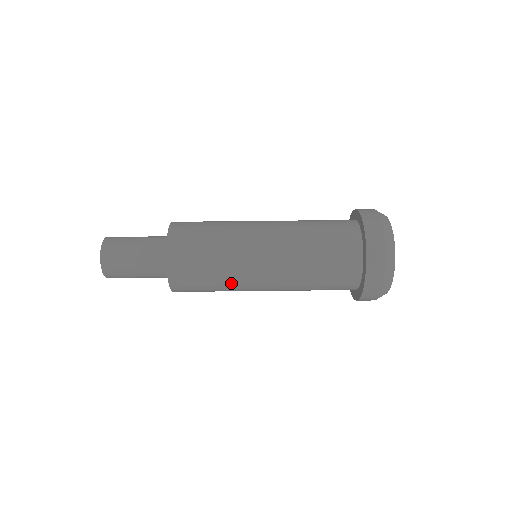
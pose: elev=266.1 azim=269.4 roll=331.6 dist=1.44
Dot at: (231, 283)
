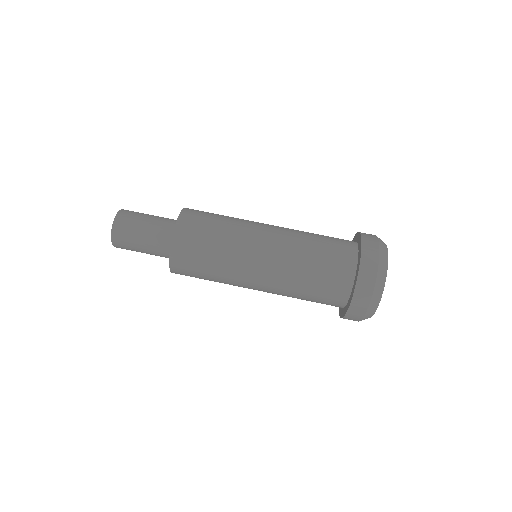
Dot at: occluded
